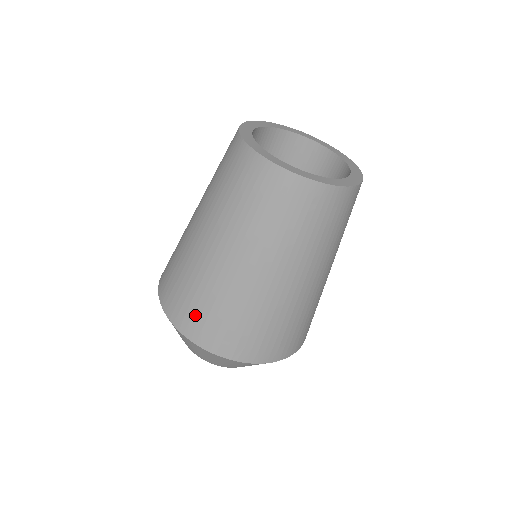
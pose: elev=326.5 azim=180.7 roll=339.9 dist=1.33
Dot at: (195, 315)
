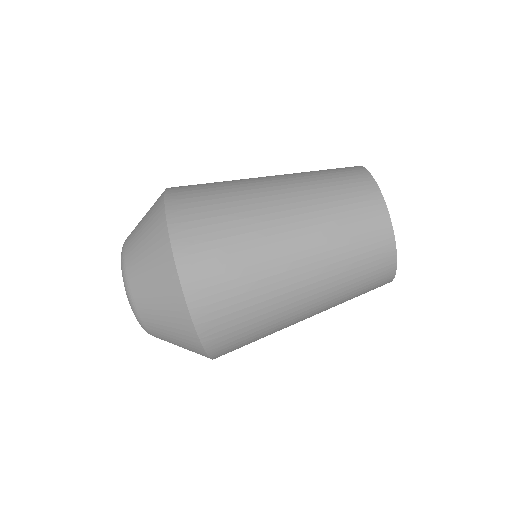
Dot at: (215, 279)
